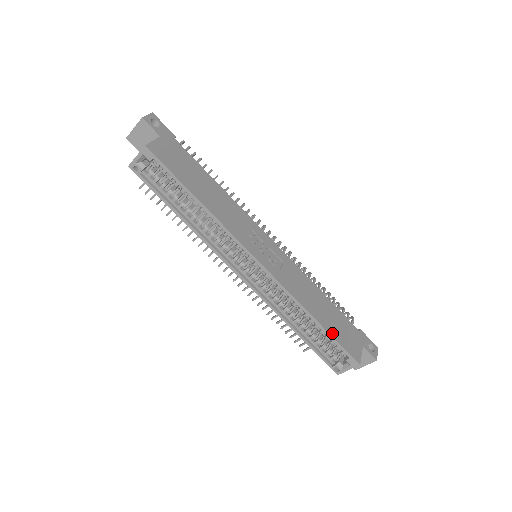
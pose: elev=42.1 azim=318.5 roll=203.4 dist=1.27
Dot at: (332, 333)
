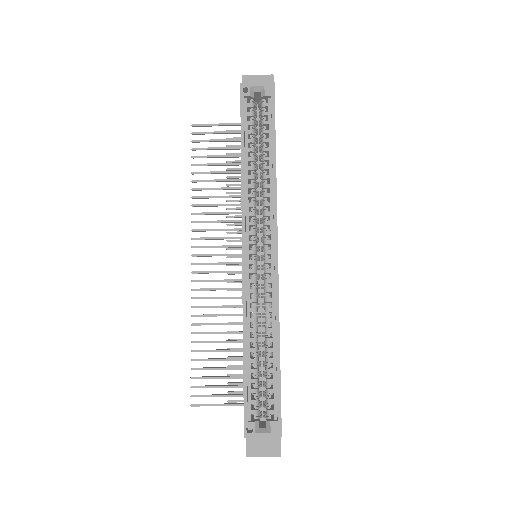
Dot at: (280, 379)
